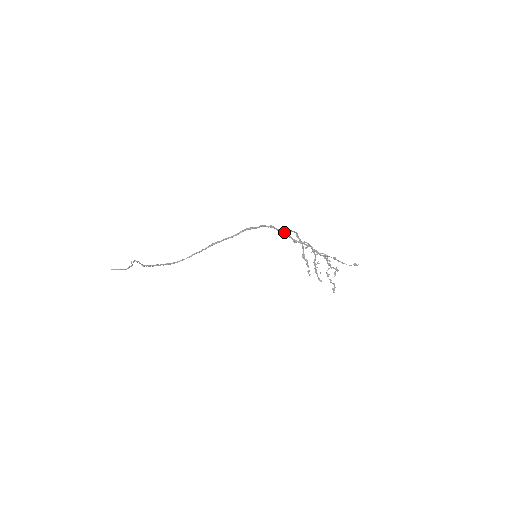
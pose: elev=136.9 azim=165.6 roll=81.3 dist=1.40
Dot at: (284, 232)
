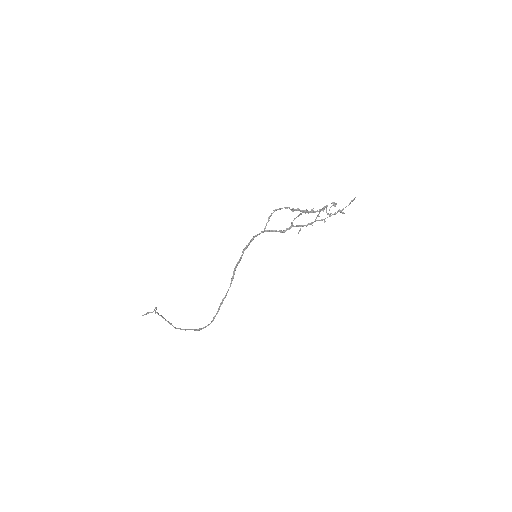
Dot at: (265, 231)
